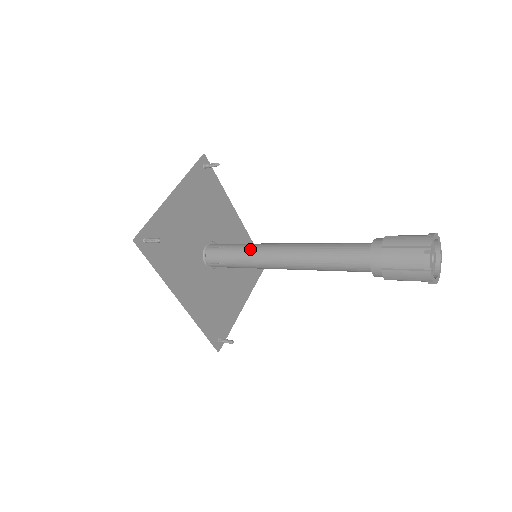
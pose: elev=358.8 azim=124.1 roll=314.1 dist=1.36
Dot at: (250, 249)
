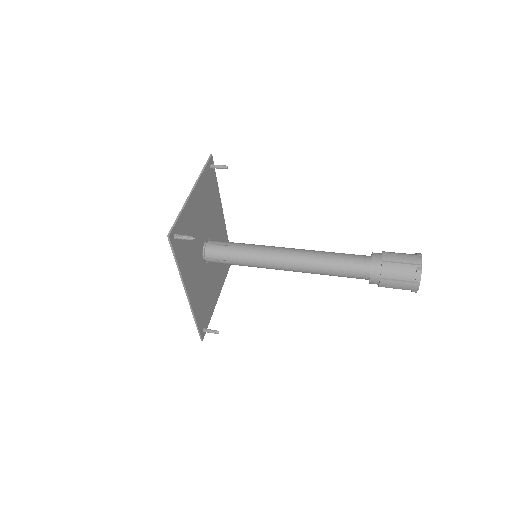
Dot at: (255, 250)
